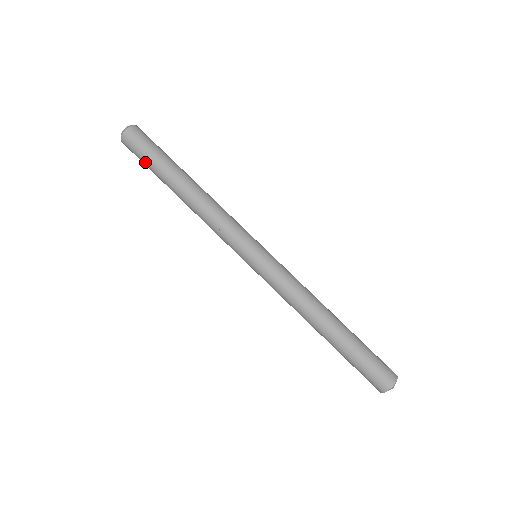
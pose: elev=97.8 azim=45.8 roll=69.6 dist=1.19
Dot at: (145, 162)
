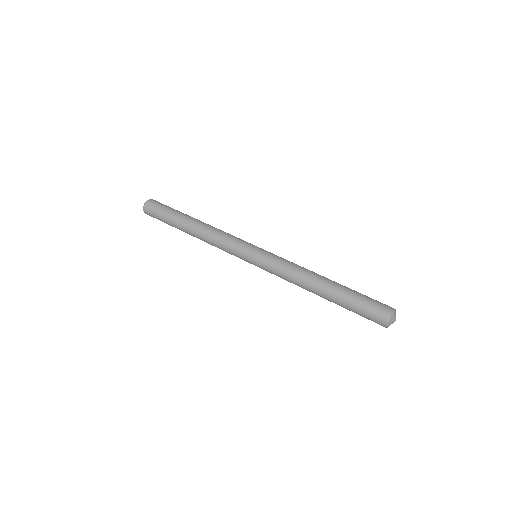
Dot at: (164, 222)
